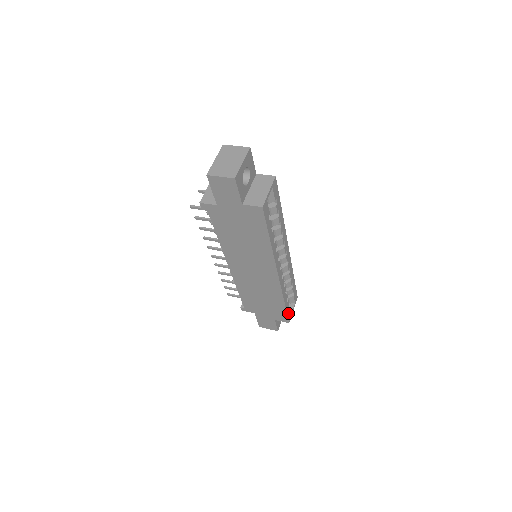
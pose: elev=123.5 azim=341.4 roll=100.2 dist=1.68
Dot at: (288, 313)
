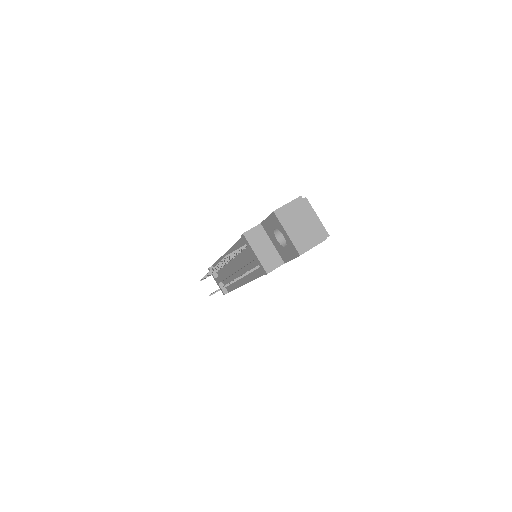
Dot at: occluded
